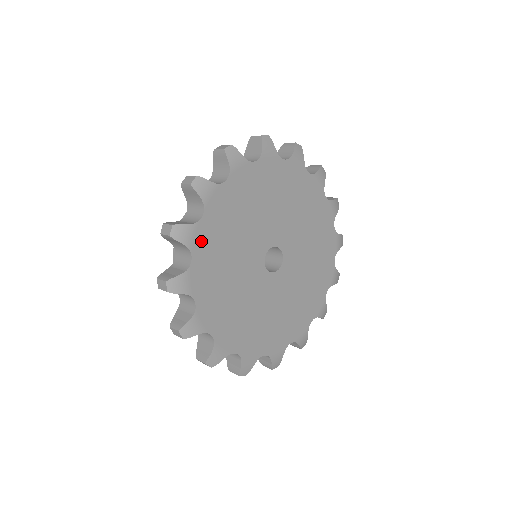
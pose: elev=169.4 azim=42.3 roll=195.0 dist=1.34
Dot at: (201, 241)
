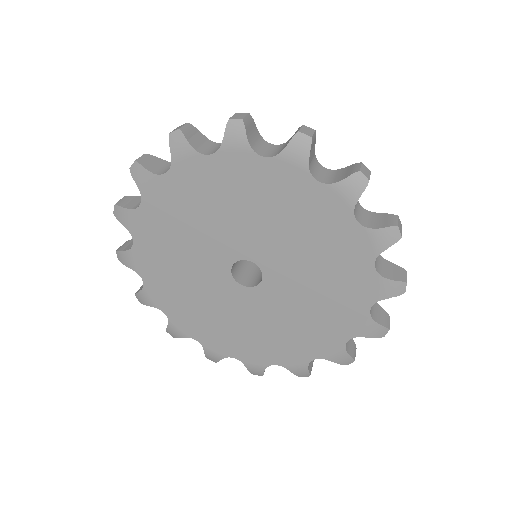
Dot at: (157, 195)
